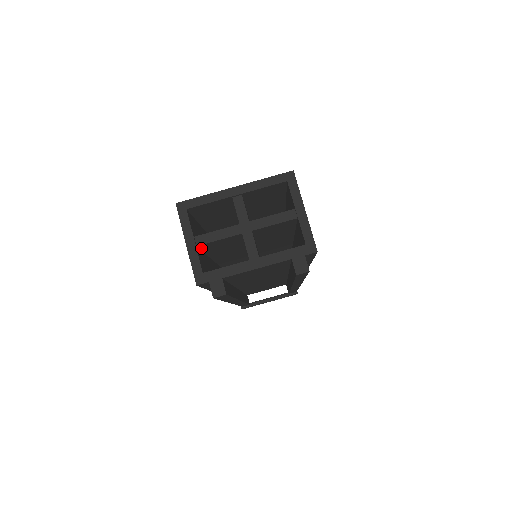
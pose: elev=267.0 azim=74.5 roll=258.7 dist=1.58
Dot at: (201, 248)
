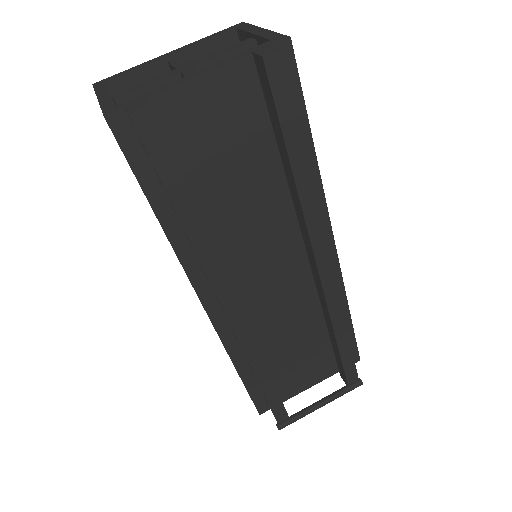
Dot at: occluded
